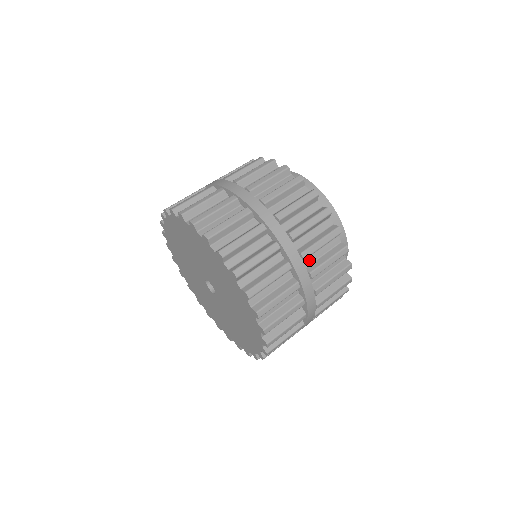
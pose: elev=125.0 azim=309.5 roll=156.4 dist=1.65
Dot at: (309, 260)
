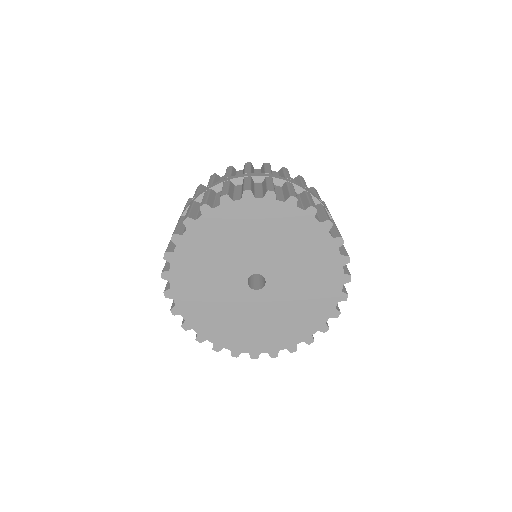
Dot at: occluded
